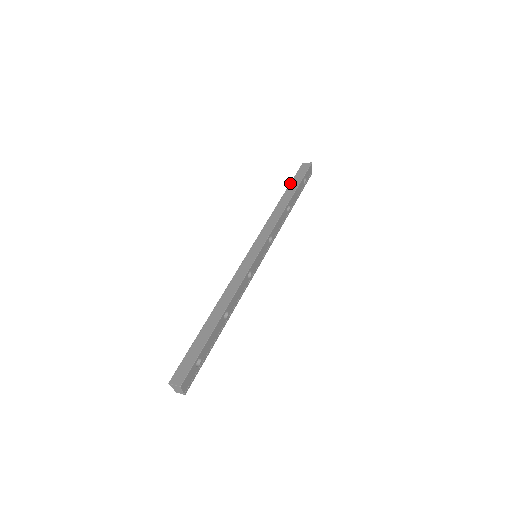
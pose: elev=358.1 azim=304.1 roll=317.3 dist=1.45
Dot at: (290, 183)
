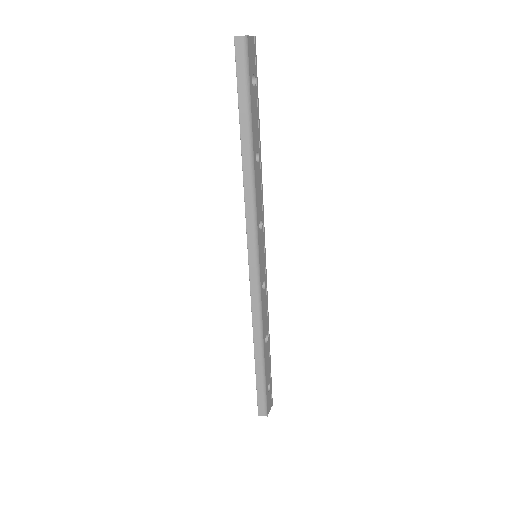
Dot at: occluded
